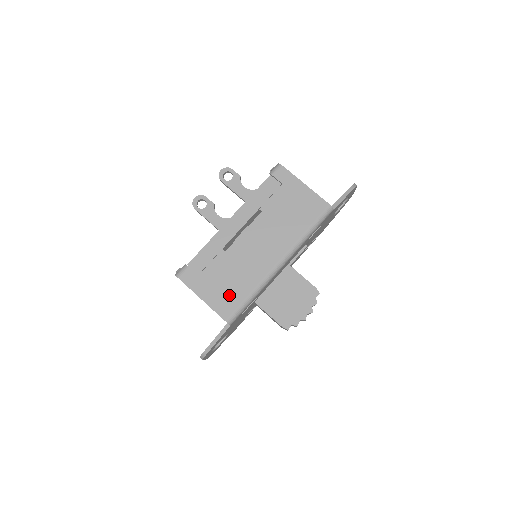
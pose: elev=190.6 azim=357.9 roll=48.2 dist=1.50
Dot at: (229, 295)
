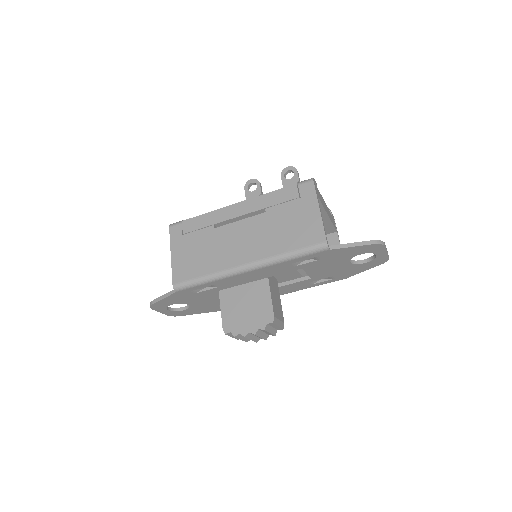
Dot at: (190, 266)
